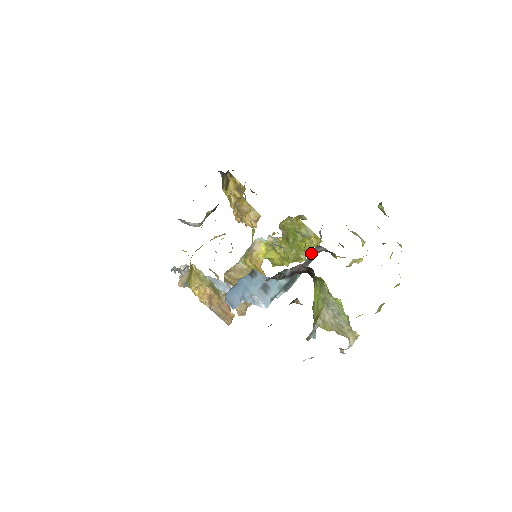
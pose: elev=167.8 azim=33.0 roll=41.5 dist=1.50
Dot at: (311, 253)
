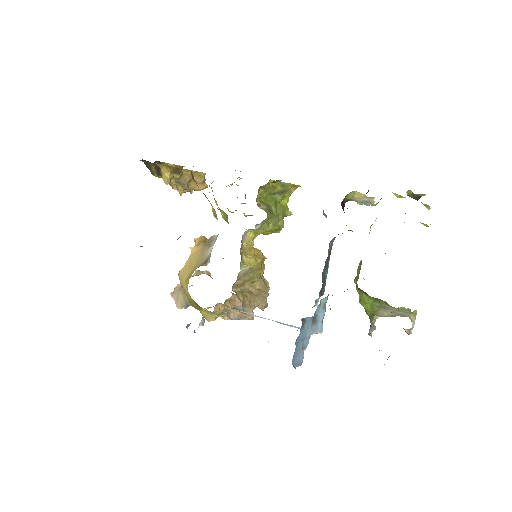
Dot at: (329, 245)
